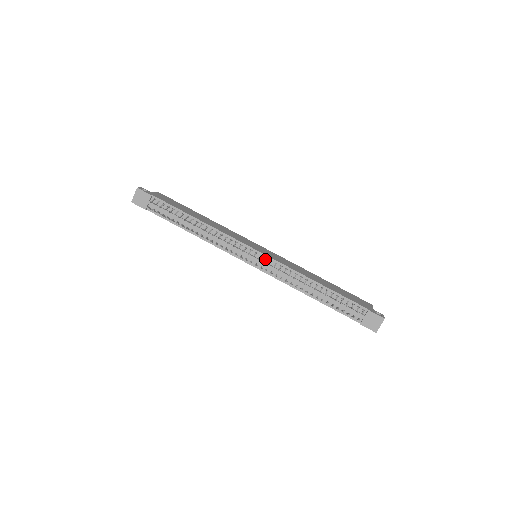
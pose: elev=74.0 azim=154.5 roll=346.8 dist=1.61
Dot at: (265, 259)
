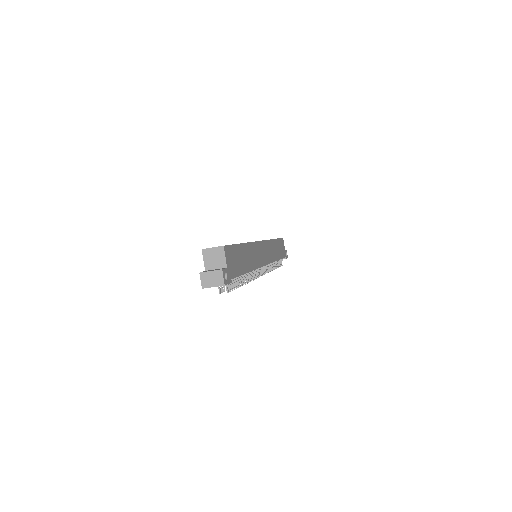
Dot at: occluded
